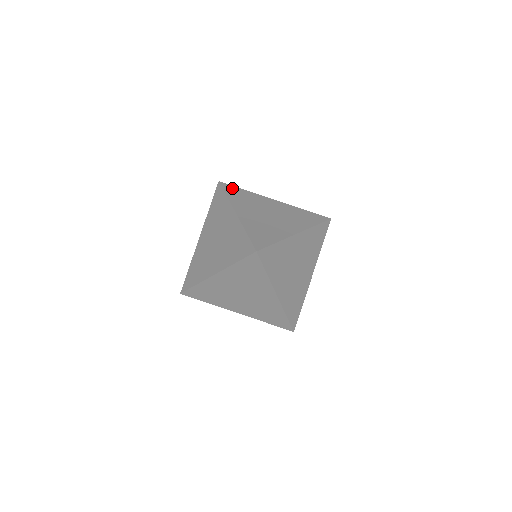
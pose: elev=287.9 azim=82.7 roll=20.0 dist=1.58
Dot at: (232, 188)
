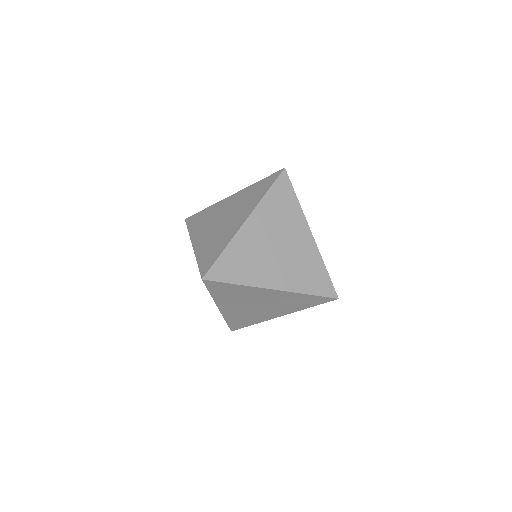
Dot at: (286, 187)
